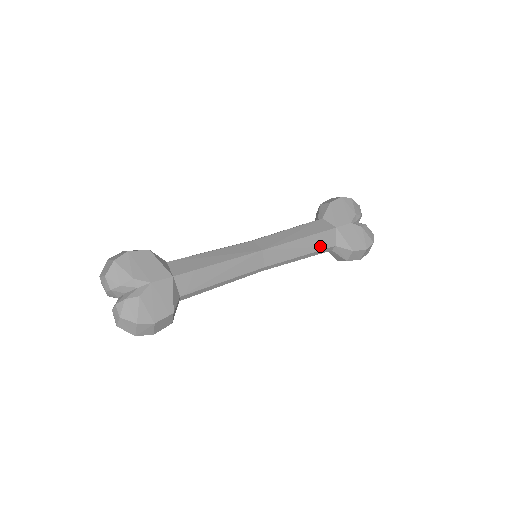
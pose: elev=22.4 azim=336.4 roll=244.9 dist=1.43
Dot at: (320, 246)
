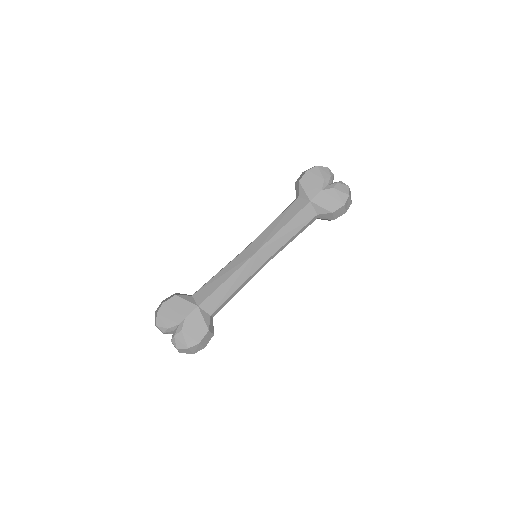
Dot at: (303, 223)
